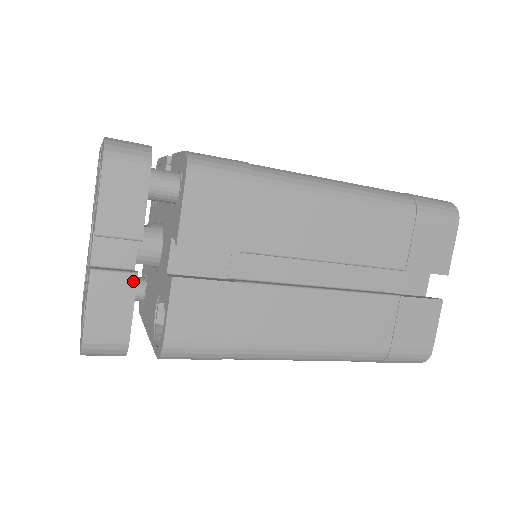
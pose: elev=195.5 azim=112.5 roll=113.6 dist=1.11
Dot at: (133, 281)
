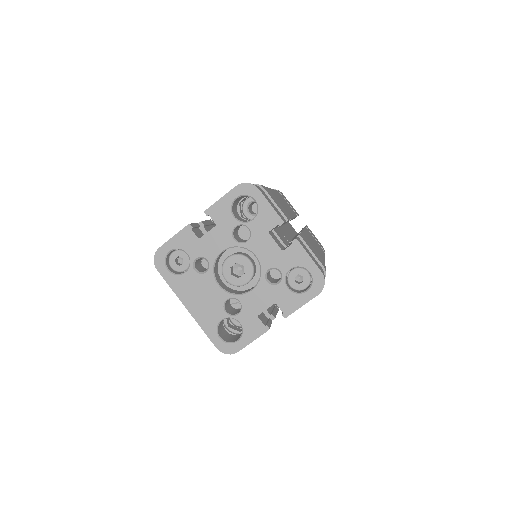
Dot at: occluded
